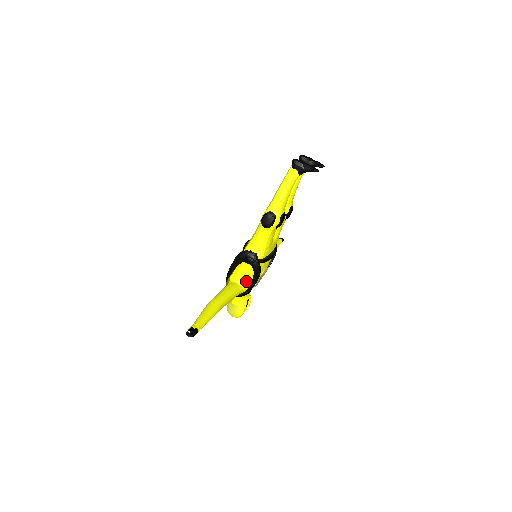
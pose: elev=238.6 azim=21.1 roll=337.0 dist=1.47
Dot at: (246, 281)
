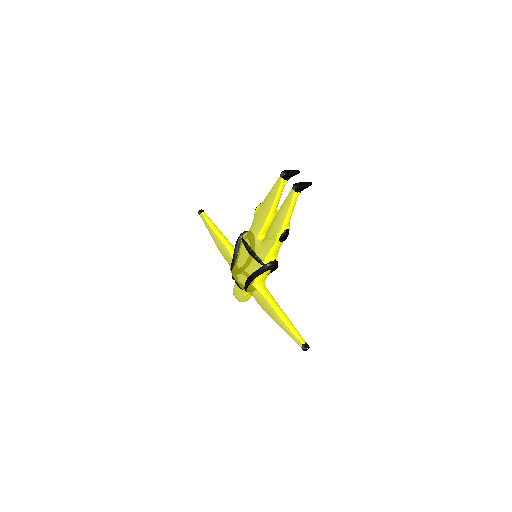
Dot at: (265, 279)
